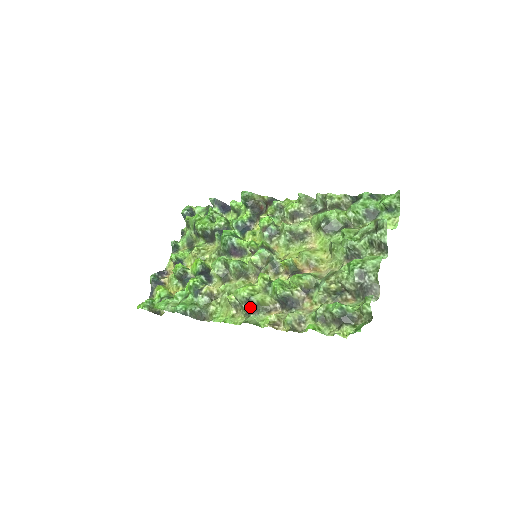
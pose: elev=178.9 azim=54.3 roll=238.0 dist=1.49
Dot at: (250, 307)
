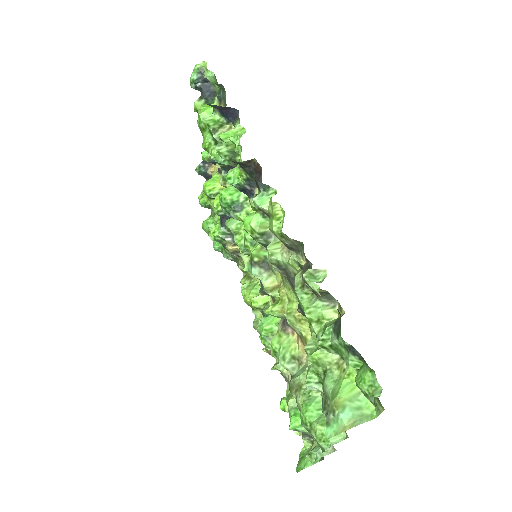
Dot at: occluded
